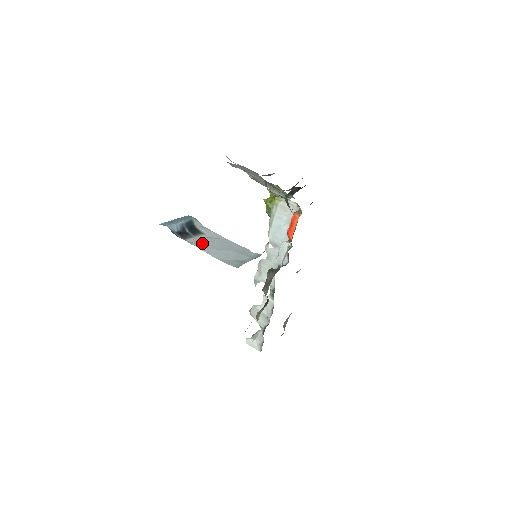
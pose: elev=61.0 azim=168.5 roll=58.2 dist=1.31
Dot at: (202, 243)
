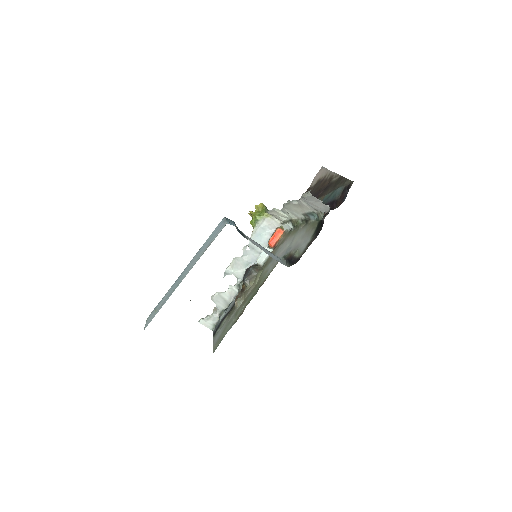
Dot at: (256, 244)
